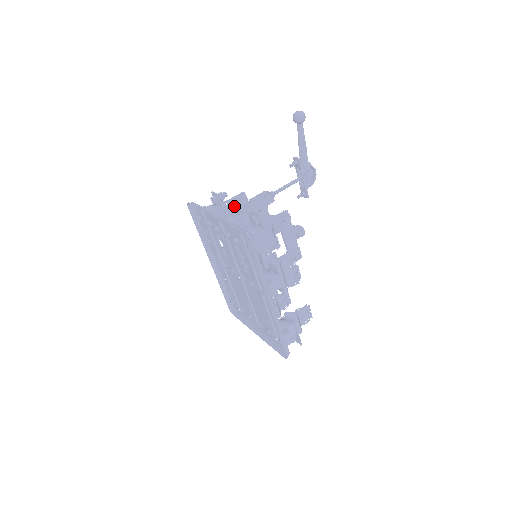
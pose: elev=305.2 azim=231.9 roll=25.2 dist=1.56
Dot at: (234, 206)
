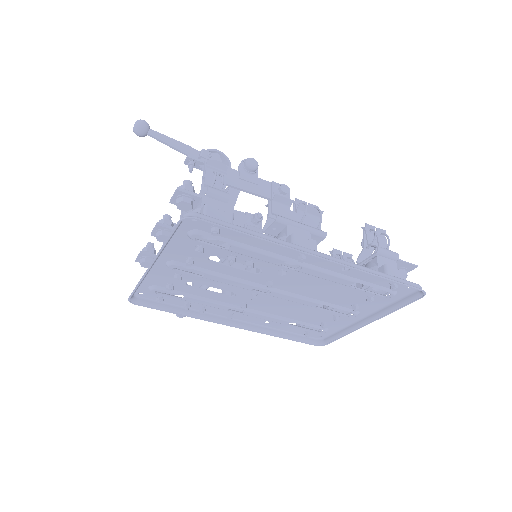
Dot at: (159, 232)
